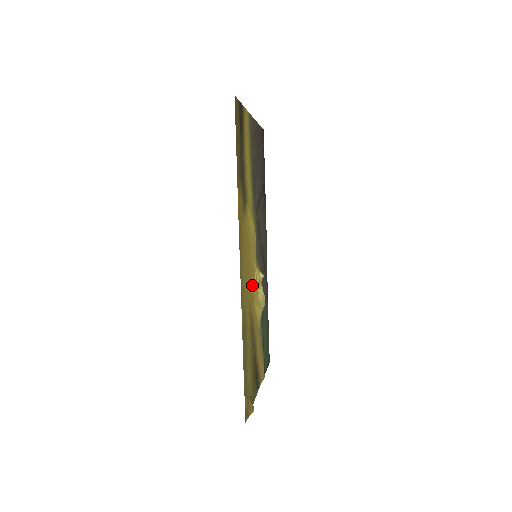
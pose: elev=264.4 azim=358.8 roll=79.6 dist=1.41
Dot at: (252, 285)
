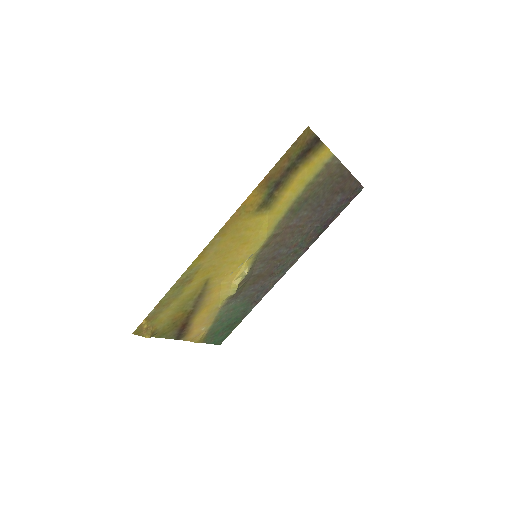
Dot at: (229, 268)
